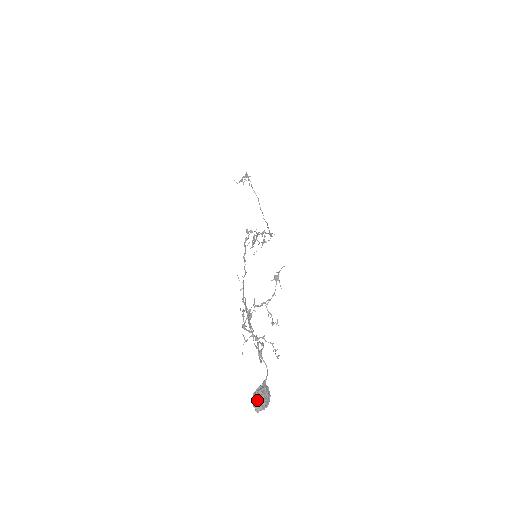
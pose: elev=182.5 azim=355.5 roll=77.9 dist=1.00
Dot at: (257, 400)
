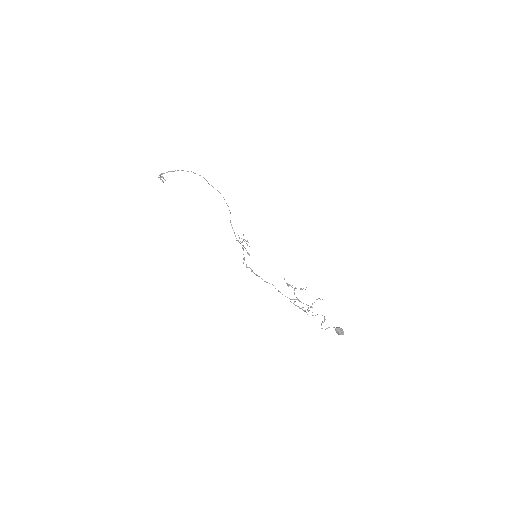
Dot at: occluded
